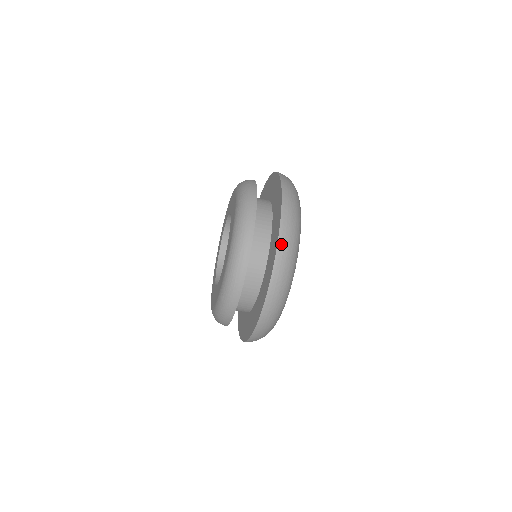
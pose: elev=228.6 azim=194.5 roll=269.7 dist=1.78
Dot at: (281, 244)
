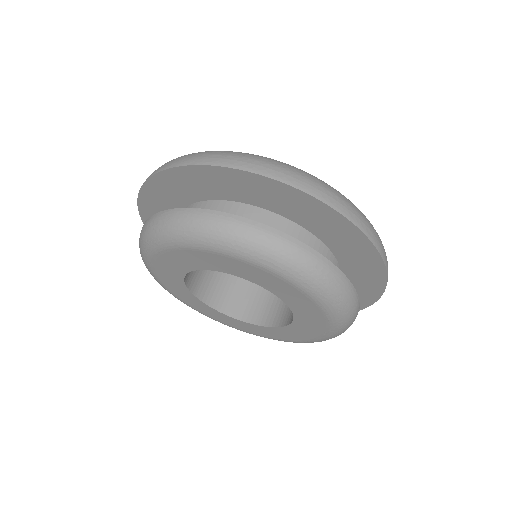
Dot at: occluded
